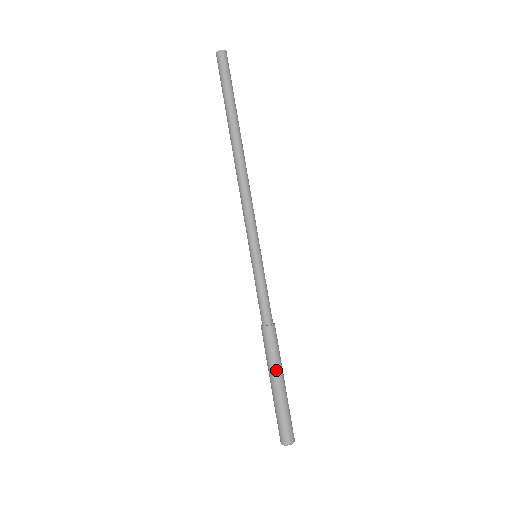
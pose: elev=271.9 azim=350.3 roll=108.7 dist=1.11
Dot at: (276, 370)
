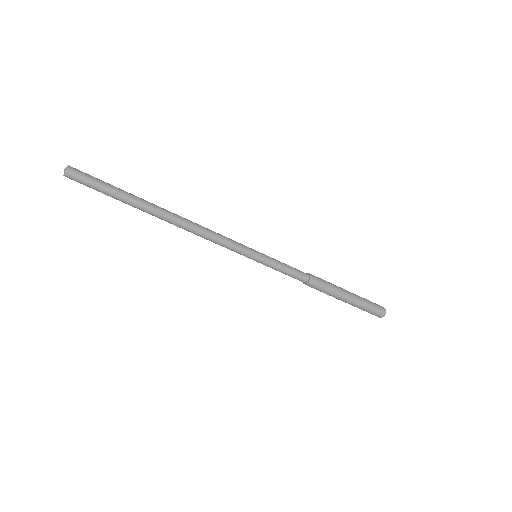
Dot at: (338, 295)
